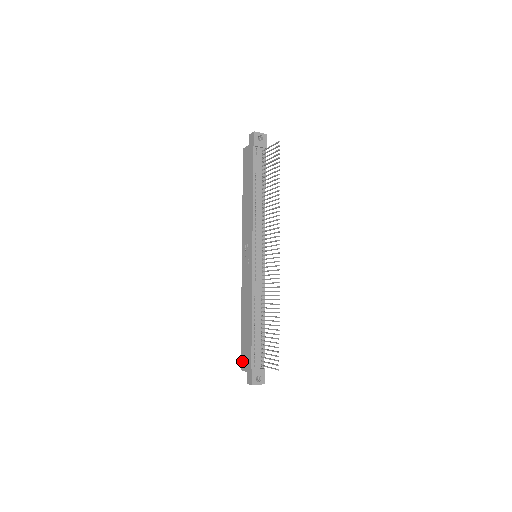
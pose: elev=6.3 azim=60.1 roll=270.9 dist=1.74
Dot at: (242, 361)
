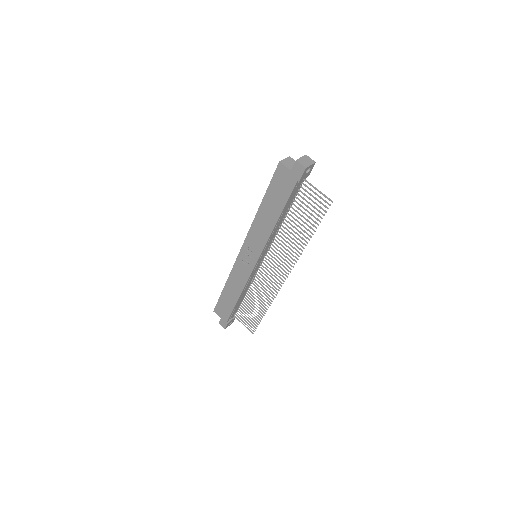
Dot at: (217, 309)
